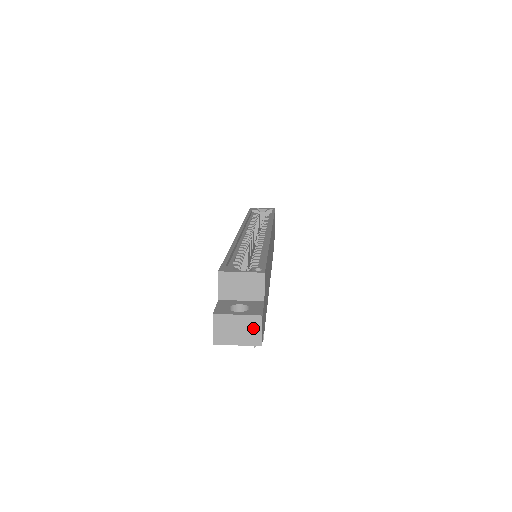
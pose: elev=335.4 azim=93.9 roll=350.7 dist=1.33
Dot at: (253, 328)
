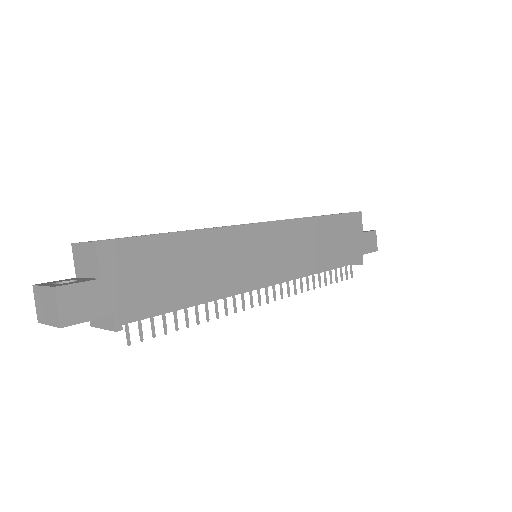
Dot at: (52, 303)
